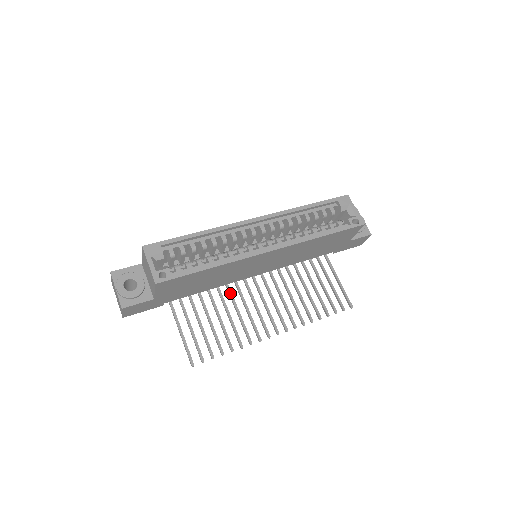
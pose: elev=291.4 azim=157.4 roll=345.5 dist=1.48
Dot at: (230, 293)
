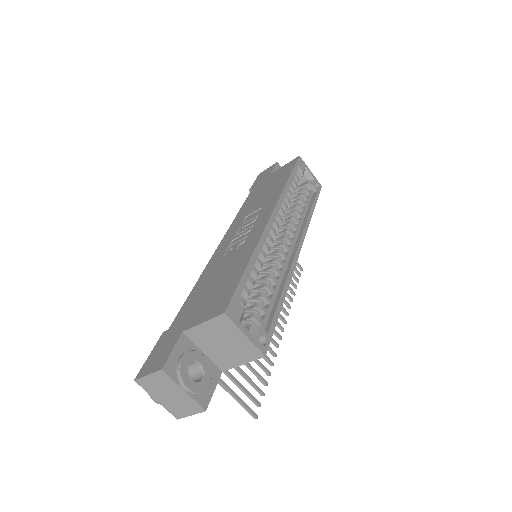
Dot at: occluded
